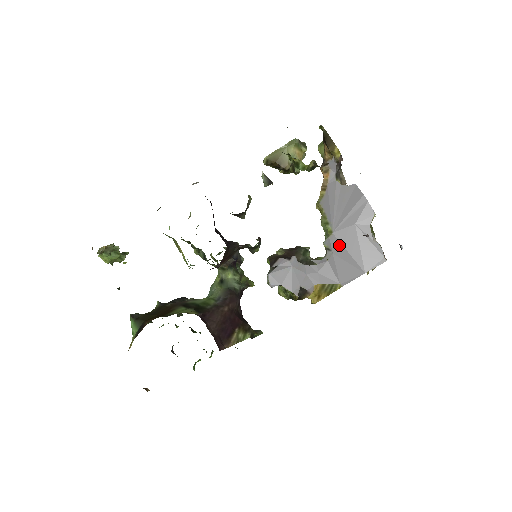
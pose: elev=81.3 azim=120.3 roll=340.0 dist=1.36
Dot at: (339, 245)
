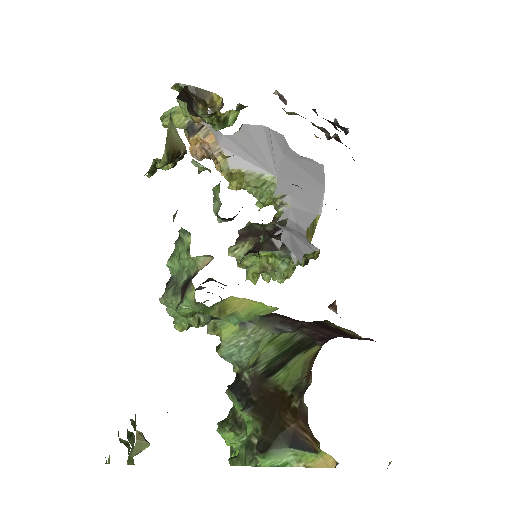
Dot at: (290, 183)
